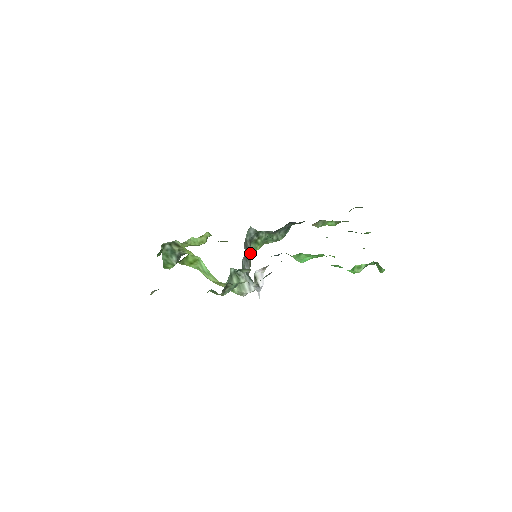
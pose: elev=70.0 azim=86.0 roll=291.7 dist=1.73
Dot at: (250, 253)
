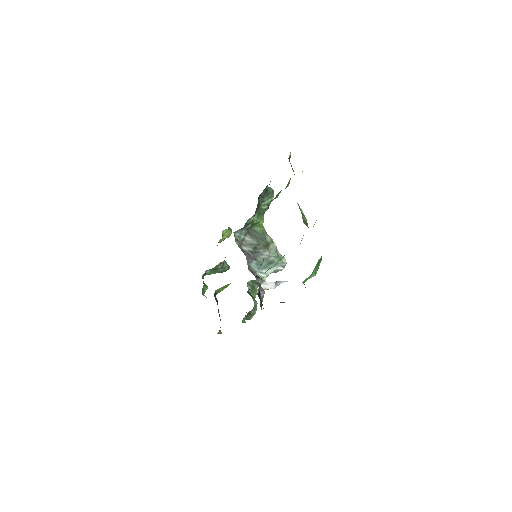
Dot at: (255, 243)
